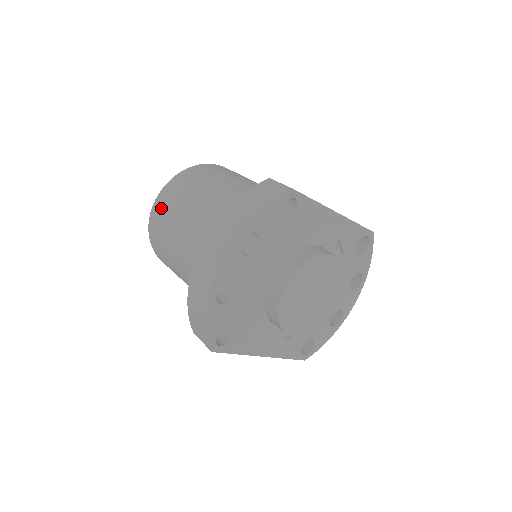
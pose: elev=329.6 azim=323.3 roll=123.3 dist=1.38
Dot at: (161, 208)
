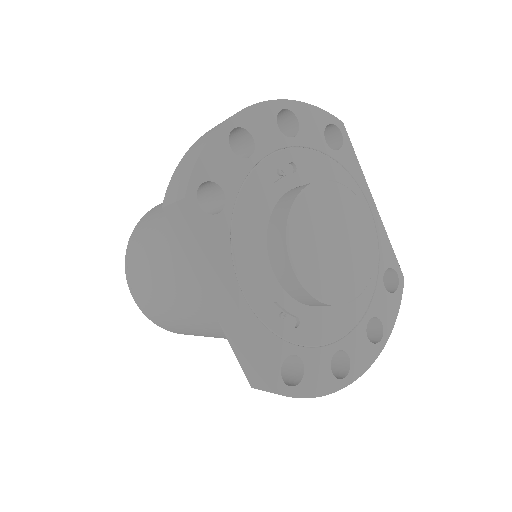
Dot at: occluded
